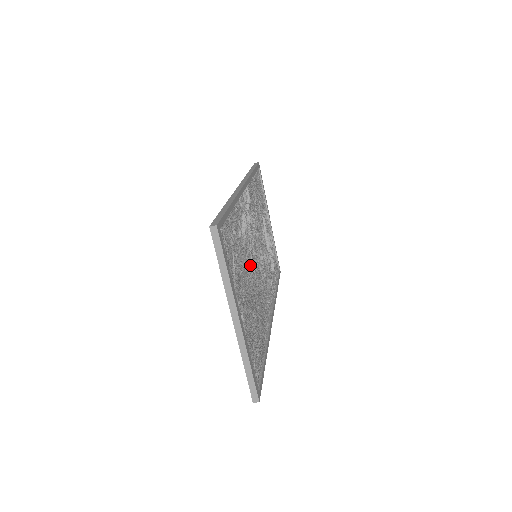
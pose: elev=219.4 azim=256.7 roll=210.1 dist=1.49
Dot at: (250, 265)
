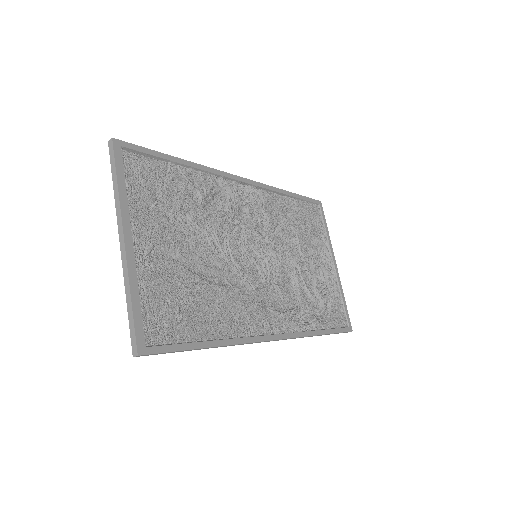
Dot at: (218, 241)
